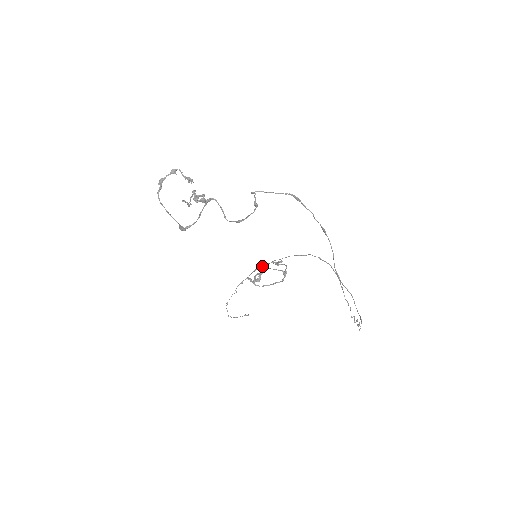
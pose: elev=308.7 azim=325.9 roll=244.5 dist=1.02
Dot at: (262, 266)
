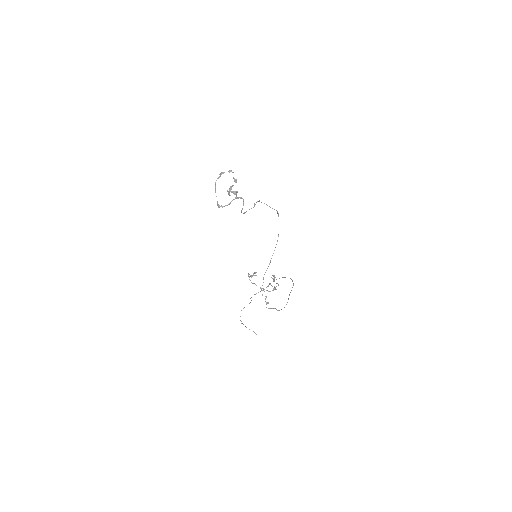
Dot at: (269, 283)
